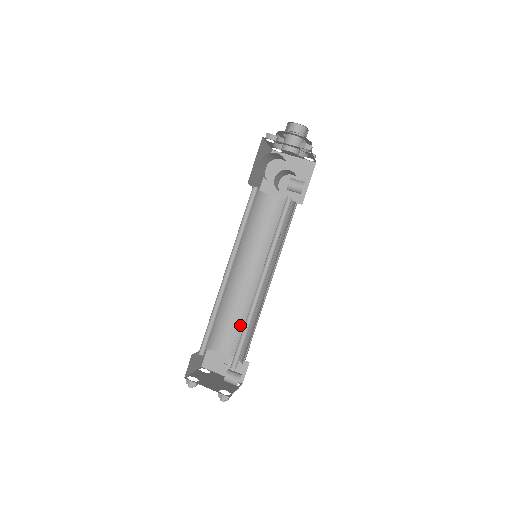
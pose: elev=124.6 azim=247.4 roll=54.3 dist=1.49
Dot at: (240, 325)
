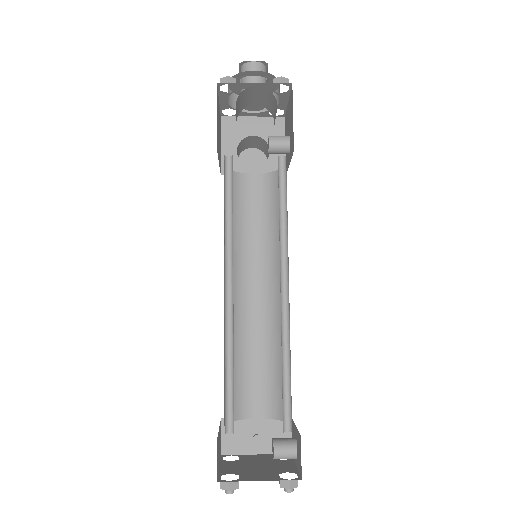
Dot at: (259, 368)
